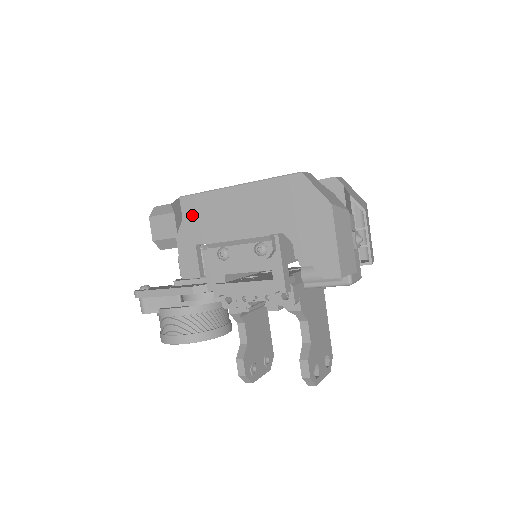
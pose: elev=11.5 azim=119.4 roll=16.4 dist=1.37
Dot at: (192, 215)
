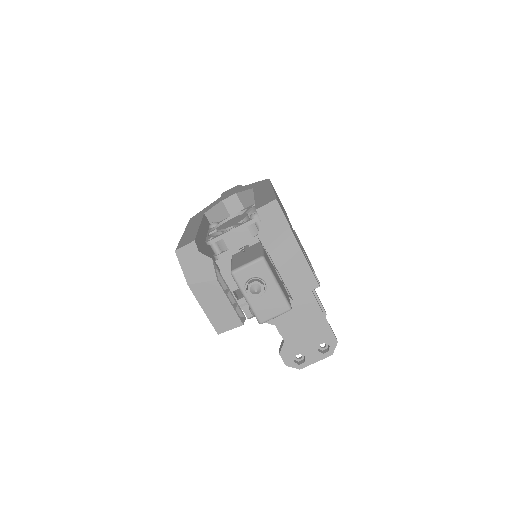
Dot at: occluded
